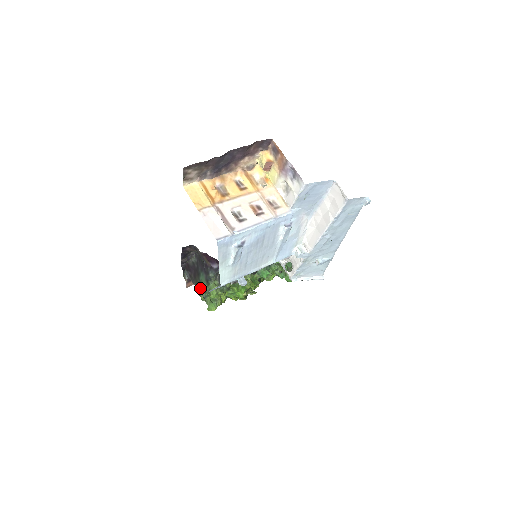
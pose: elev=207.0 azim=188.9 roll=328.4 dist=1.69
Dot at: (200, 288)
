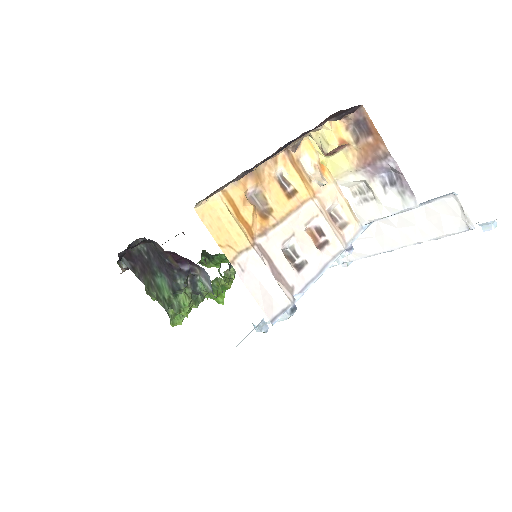
Dot at: (159, 297)
